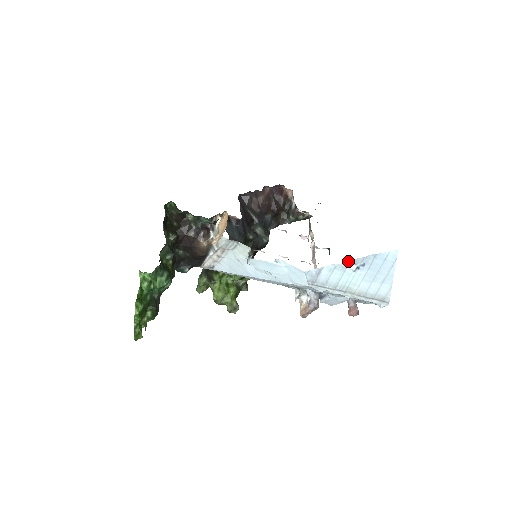
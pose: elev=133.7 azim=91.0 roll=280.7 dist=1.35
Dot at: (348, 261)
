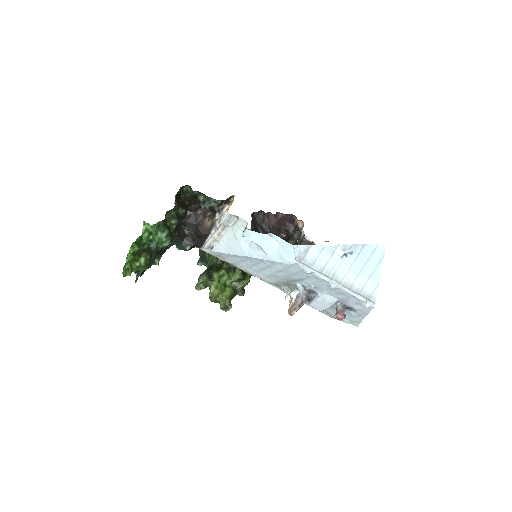
Dot at: (336, 245)
